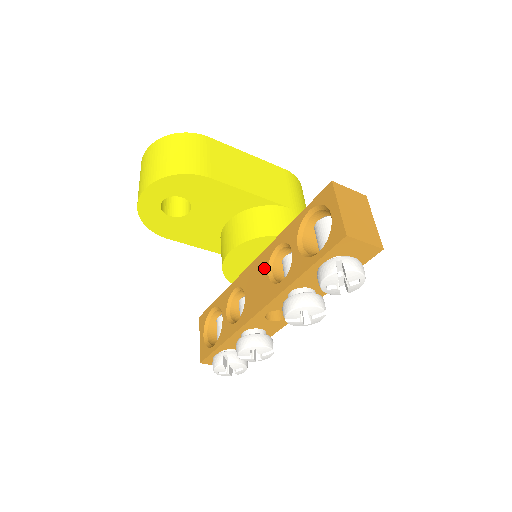
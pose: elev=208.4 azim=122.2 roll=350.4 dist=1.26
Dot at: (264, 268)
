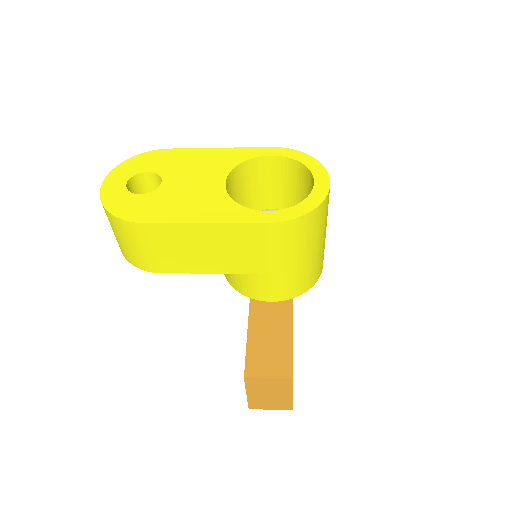
Dot at: occluded
